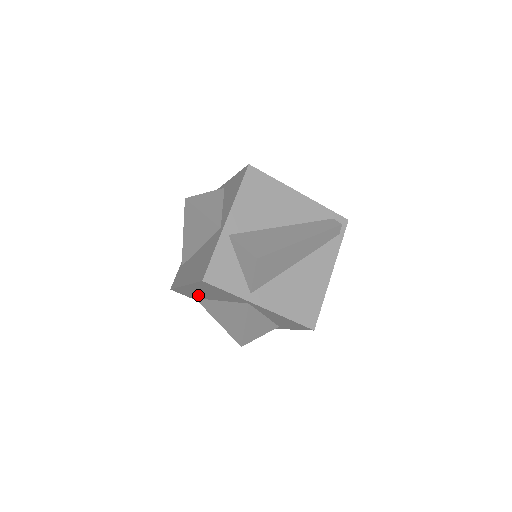
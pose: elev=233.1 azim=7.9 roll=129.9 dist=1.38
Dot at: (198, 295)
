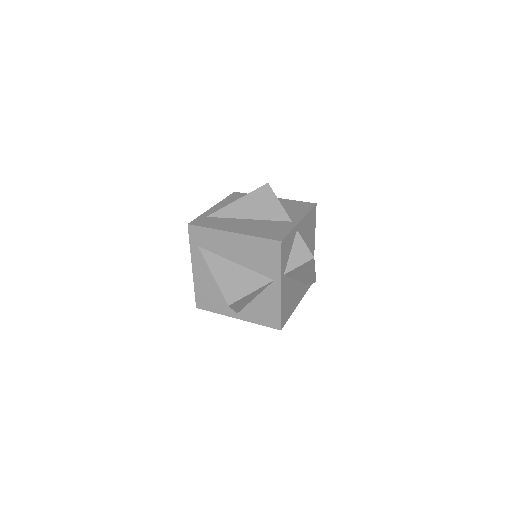
Dot at: (217, 246)
